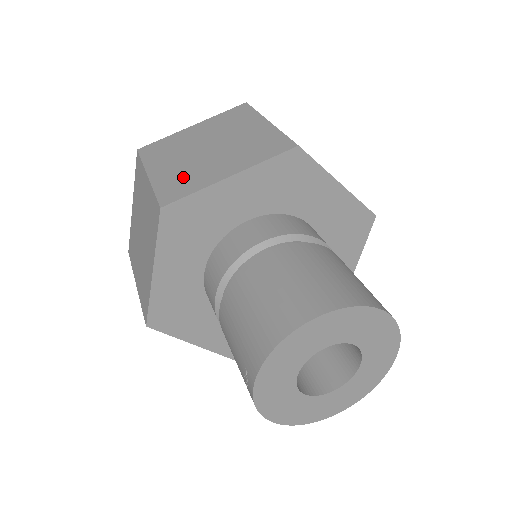
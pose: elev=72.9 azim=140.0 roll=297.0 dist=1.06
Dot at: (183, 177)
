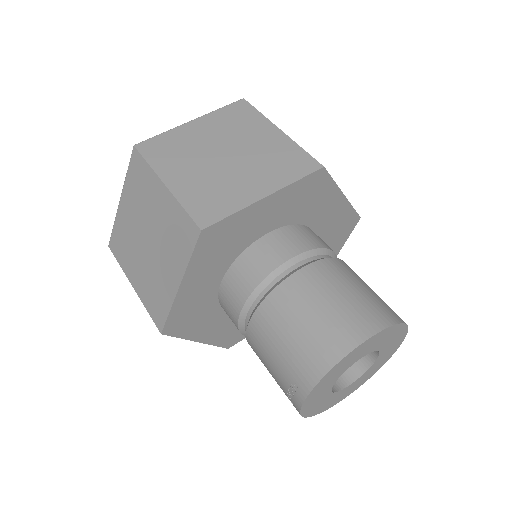
Dot at: (211, 192)
